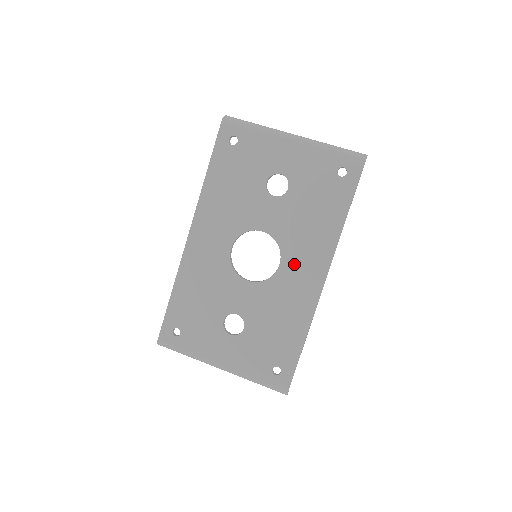
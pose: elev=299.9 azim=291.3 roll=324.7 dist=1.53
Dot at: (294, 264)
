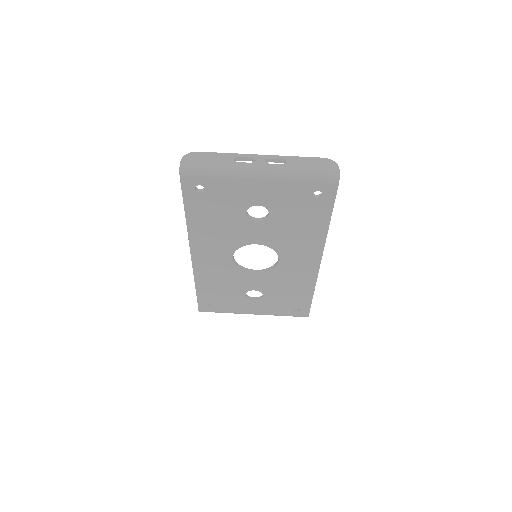
Dot at: (291, 258)
